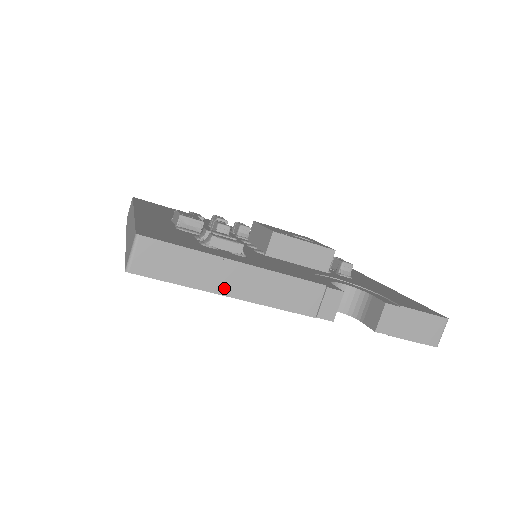
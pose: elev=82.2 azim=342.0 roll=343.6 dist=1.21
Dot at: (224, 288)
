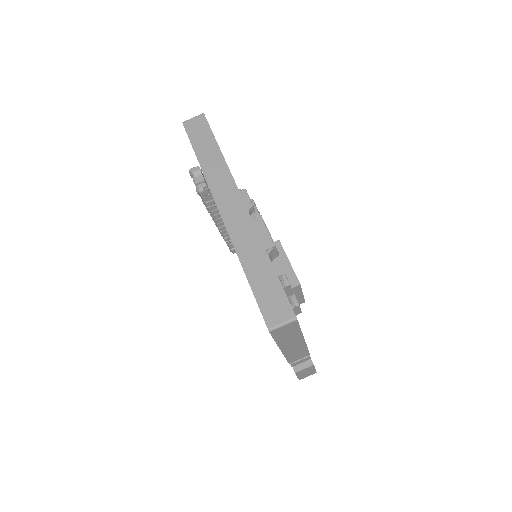
Dot at: (285, 347)
